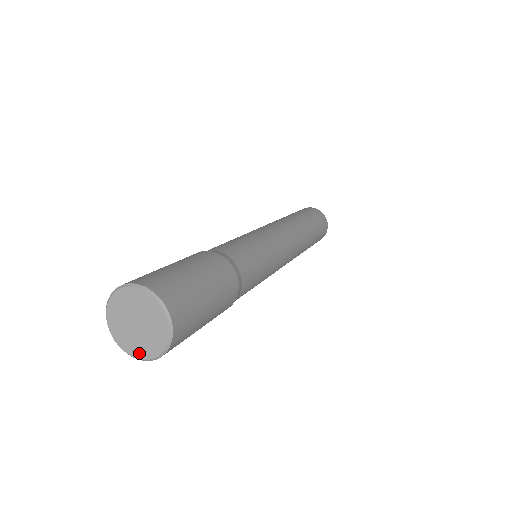
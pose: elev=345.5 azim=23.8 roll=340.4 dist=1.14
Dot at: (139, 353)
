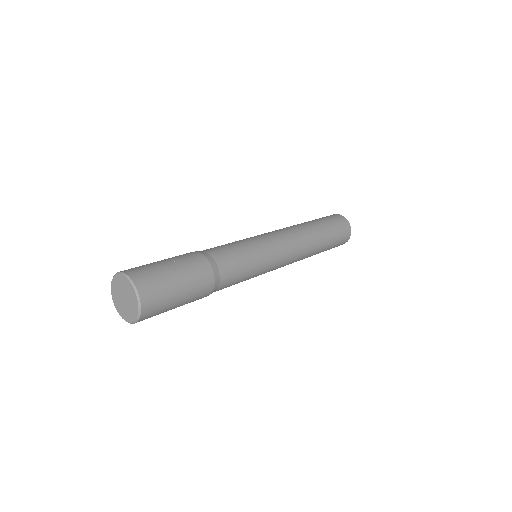
Dot at: (118, 308)
